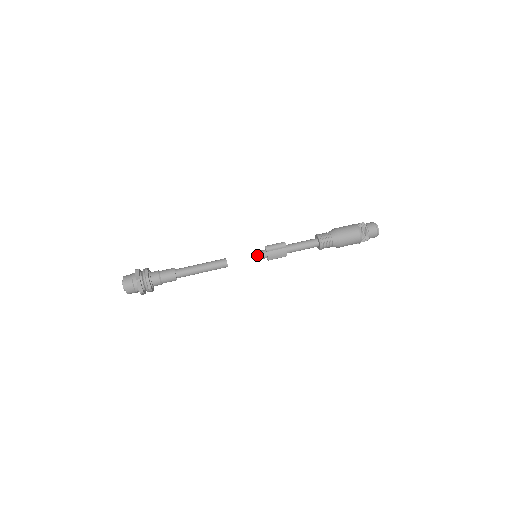
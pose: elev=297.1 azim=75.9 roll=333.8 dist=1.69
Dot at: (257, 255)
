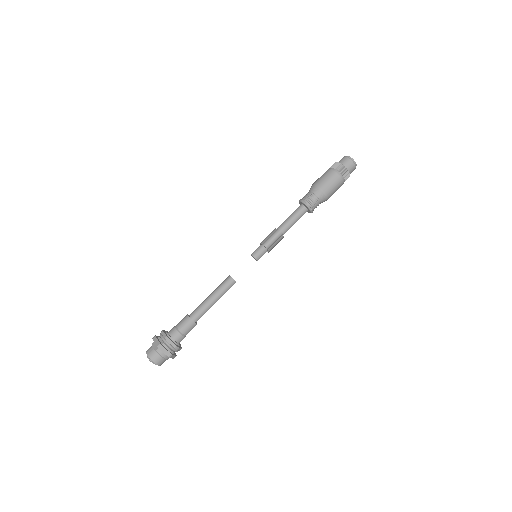
Dot at: (259, 257)
